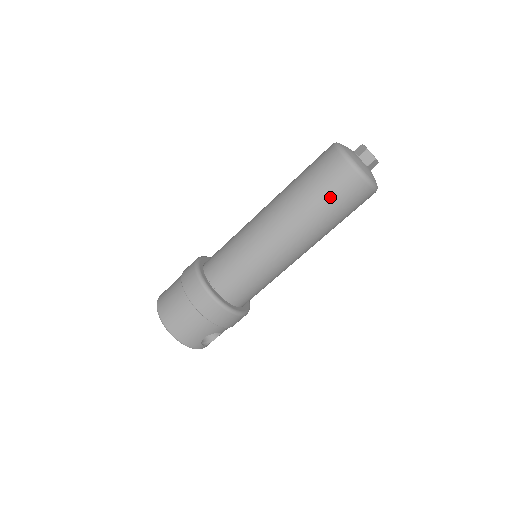
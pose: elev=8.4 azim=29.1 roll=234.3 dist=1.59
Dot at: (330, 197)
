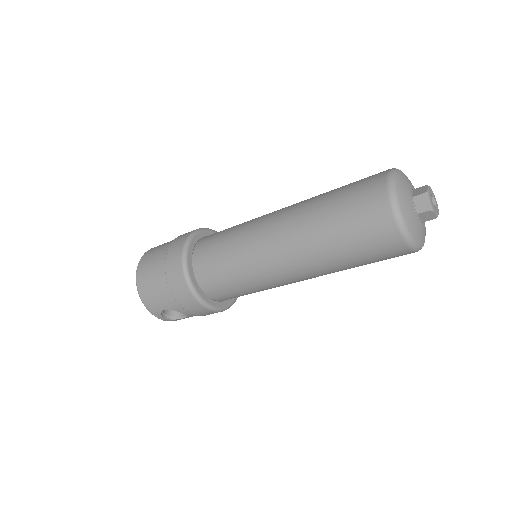
Dot at: (348, 227)
